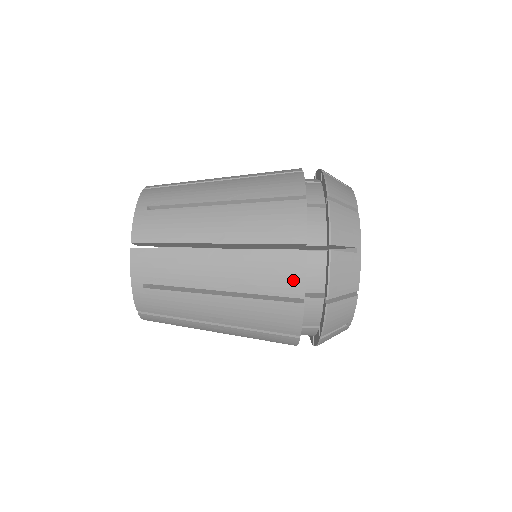
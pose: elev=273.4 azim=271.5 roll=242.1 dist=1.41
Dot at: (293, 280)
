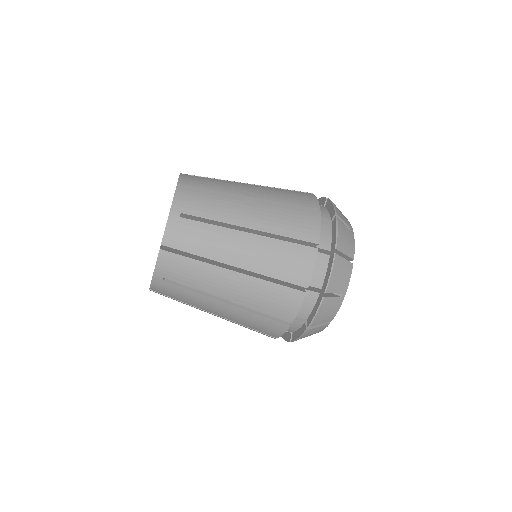
Dot at: (288, 310)
